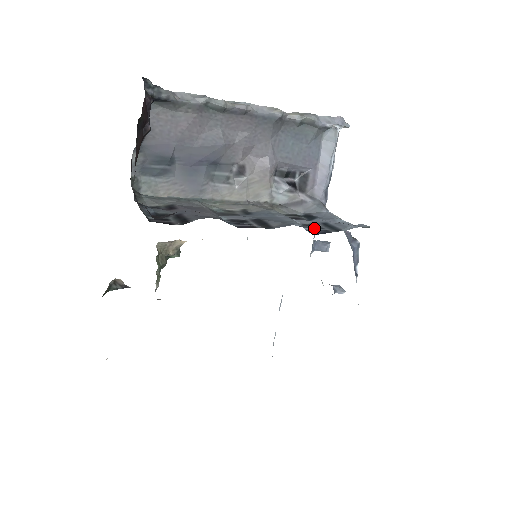
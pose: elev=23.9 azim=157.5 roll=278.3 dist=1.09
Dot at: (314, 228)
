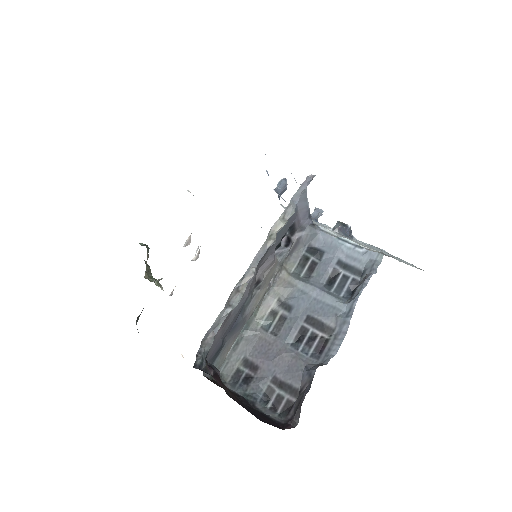
Dot at: (344, 285)
